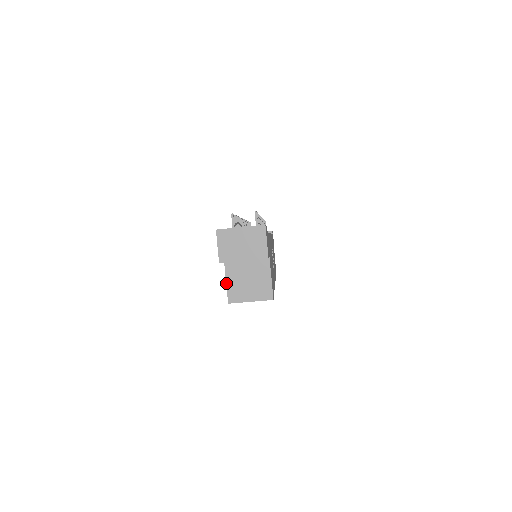
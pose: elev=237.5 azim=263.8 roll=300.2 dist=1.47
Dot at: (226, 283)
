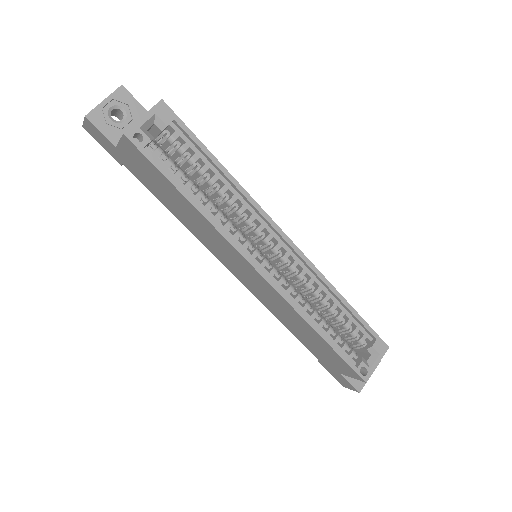
Dot at: (119, 141)
